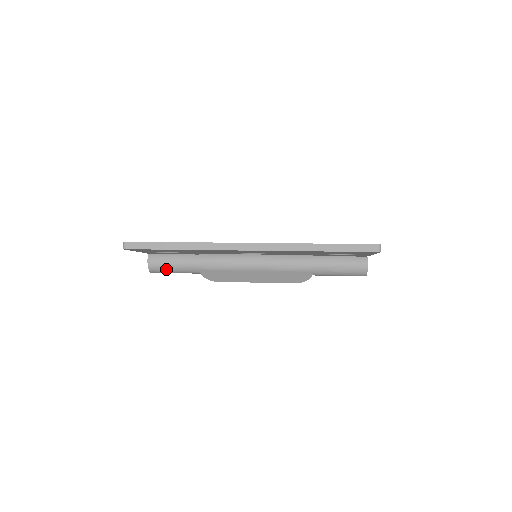
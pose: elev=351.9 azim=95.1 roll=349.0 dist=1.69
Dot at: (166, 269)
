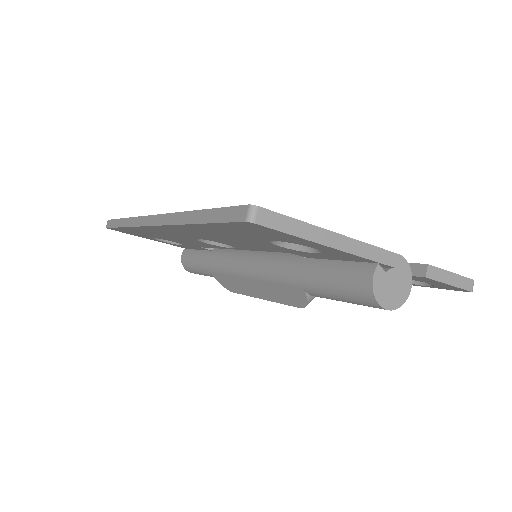
Dot at: (192, 268)
